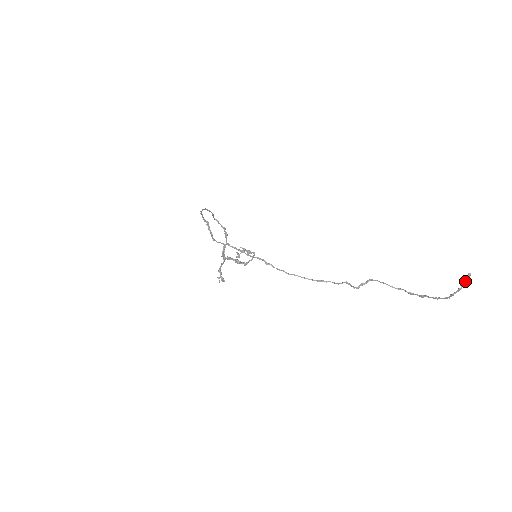
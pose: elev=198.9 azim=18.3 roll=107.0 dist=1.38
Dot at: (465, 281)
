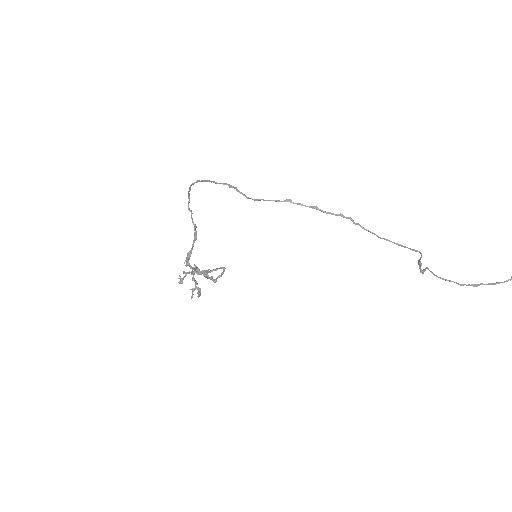
Dot at: out of frame
